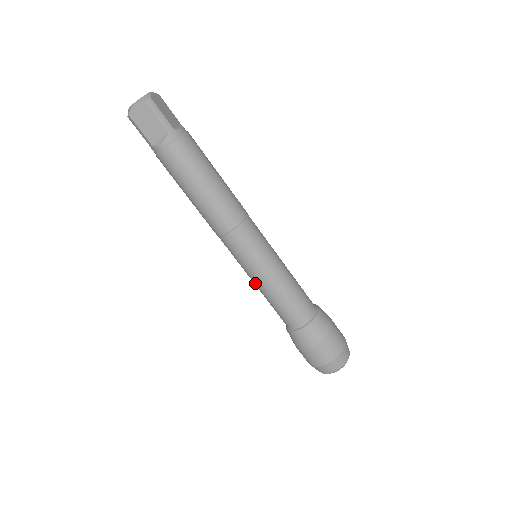
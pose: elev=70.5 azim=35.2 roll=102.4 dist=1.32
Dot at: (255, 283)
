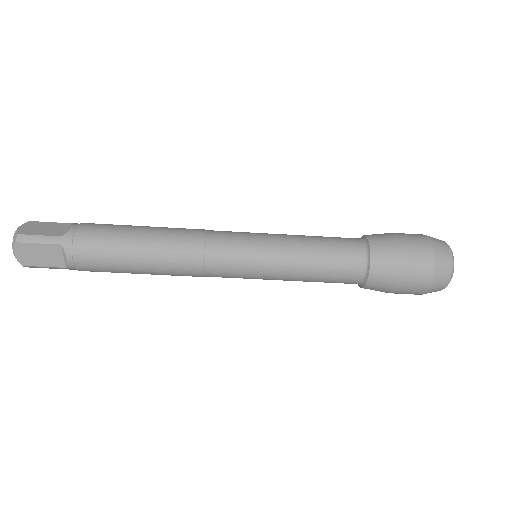
Dot at: occluded
